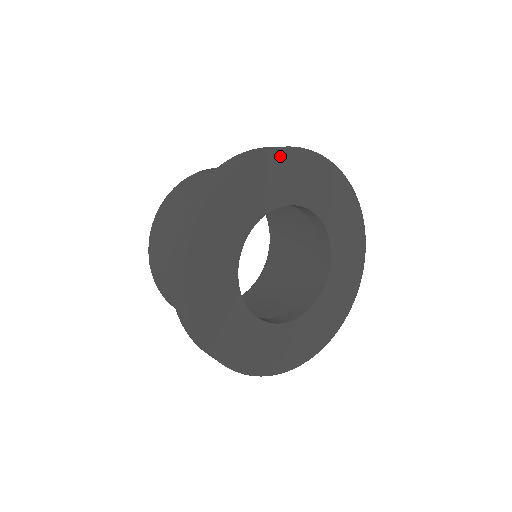
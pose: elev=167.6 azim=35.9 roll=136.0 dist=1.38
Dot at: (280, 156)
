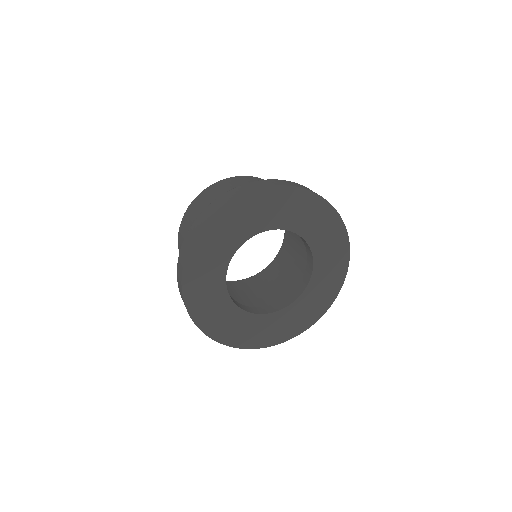
Dot at: (277, 192)
